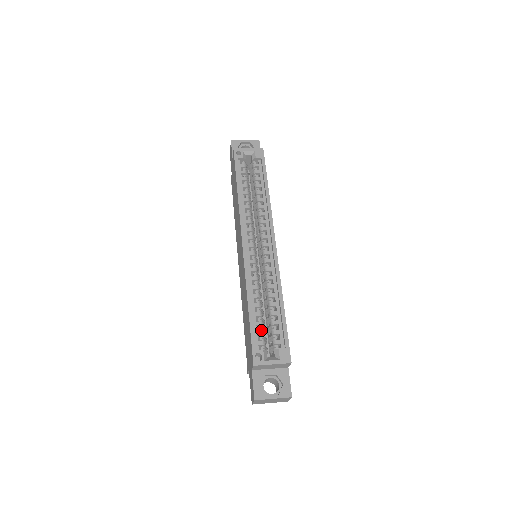
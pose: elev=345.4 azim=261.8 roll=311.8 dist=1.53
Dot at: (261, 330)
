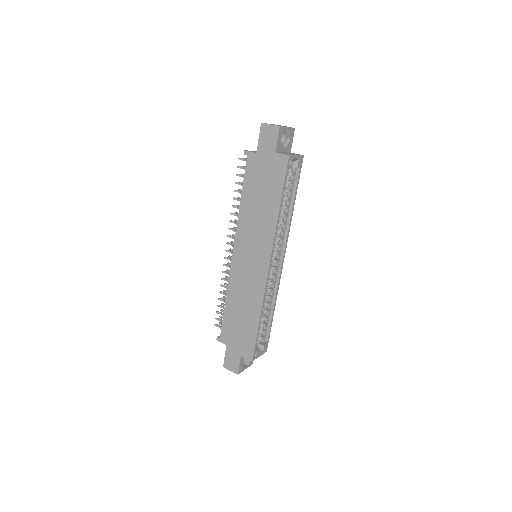
Dot at: occluded
